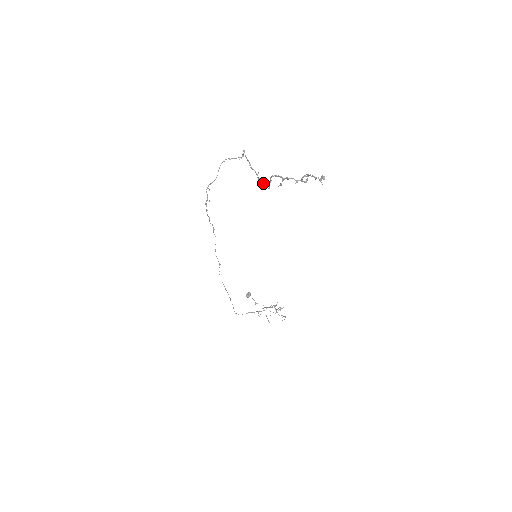
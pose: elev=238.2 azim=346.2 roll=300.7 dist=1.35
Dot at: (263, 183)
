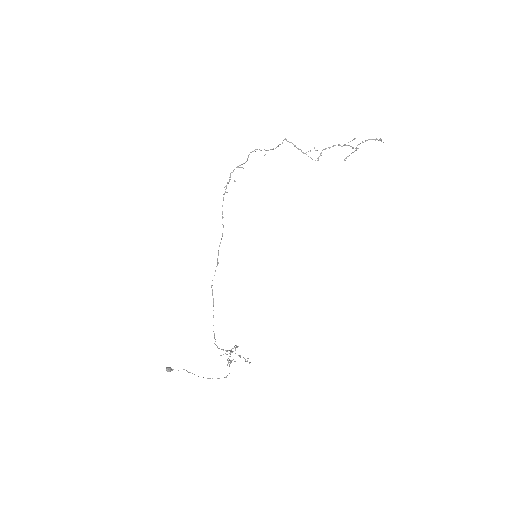
Dot at: (311, 158)
